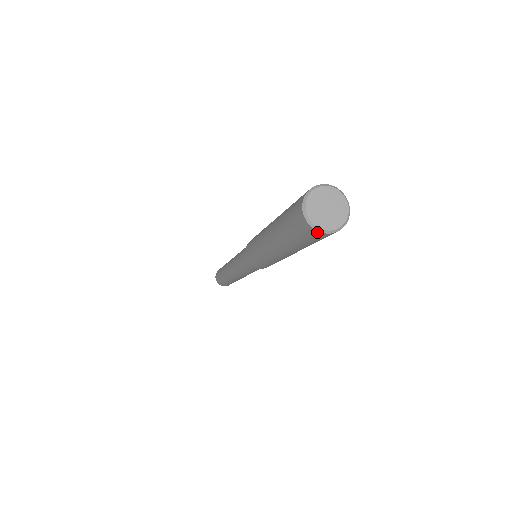
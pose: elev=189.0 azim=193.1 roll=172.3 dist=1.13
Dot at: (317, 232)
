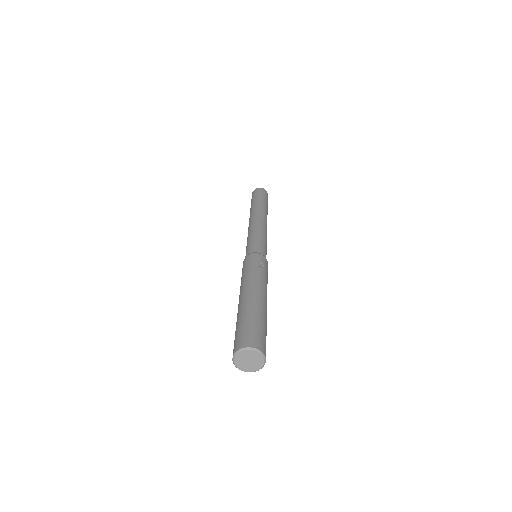
Dot at: (236, 364)
